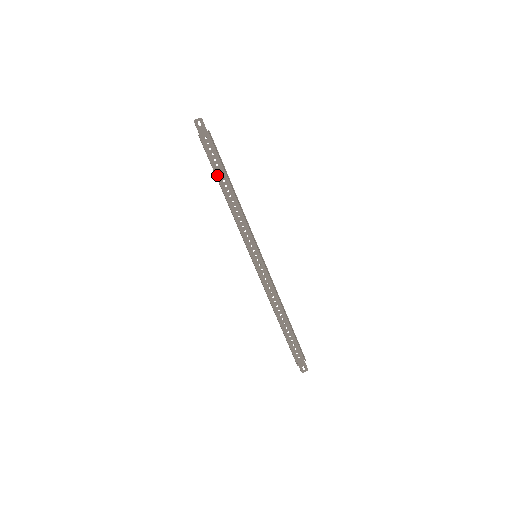
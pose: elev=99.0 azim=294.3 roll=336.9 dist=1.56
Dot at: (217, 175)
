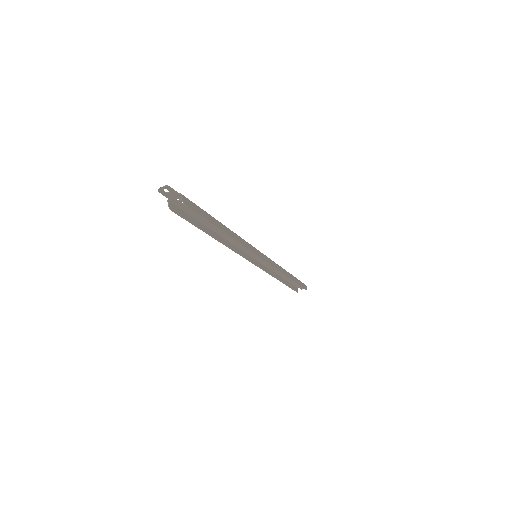
Dot at: (201, 221)
